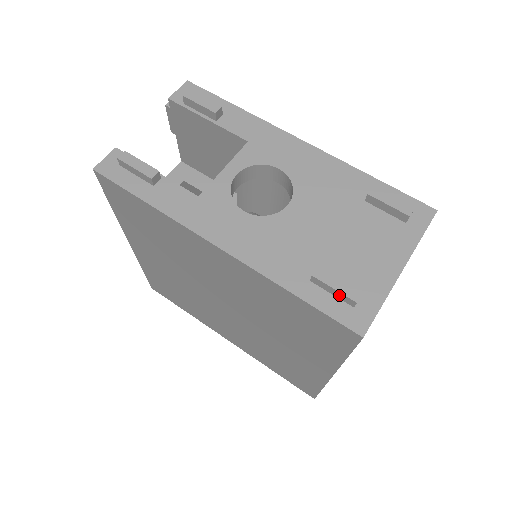
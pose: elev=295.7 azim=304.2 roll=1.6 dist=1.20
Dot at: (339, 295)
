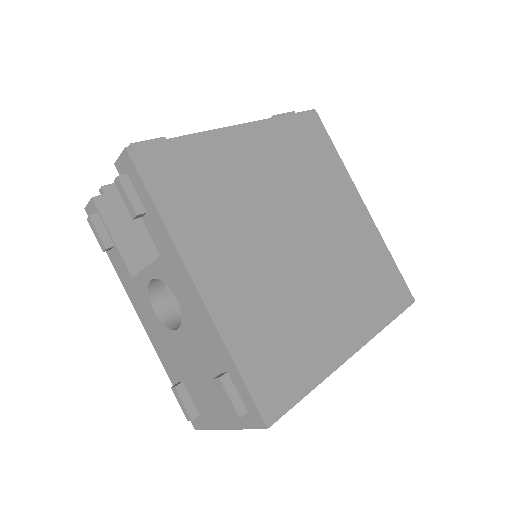
Dot at: occluded
